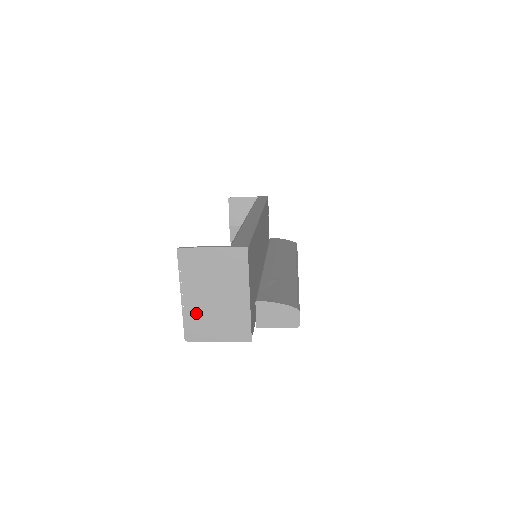
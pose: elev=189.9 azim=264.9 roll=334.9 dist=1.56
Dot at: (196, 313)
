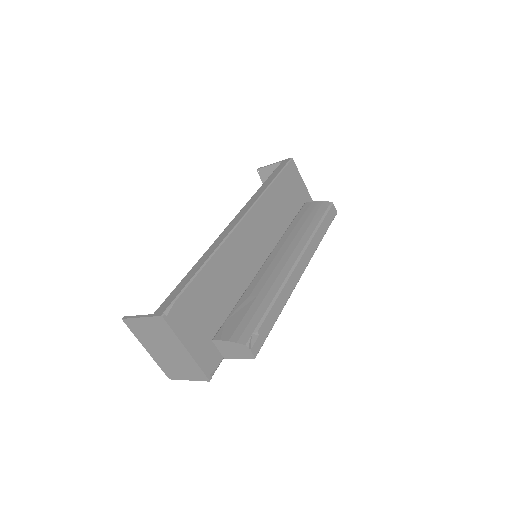
Dot at: (162, 361)
